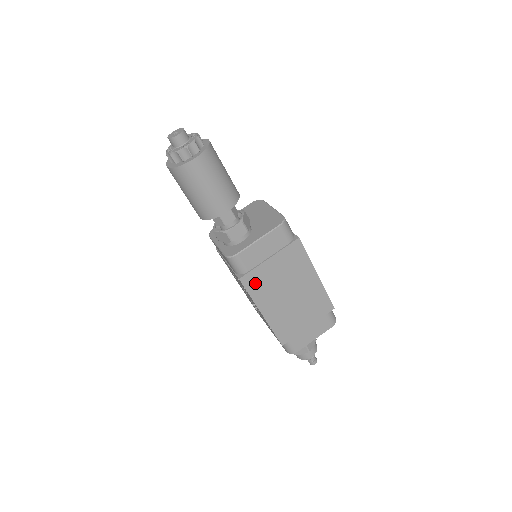
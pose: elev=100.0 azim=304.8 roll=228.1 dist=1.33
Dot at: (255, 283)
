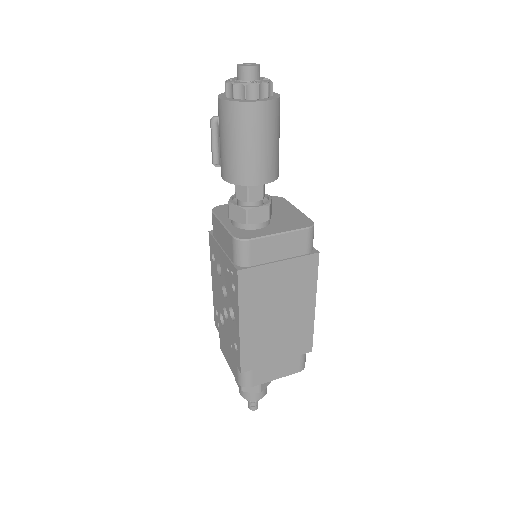
Dot at: (251, 284)
